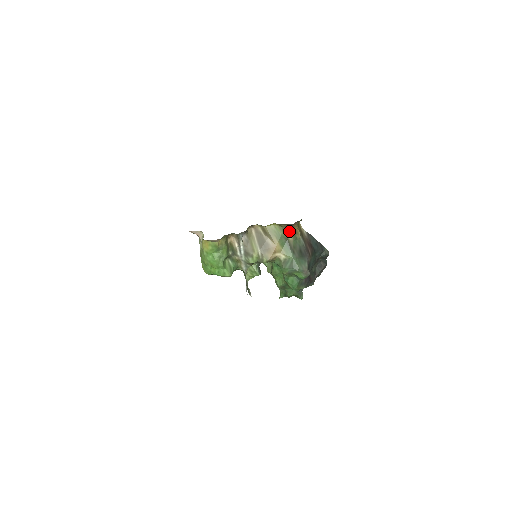
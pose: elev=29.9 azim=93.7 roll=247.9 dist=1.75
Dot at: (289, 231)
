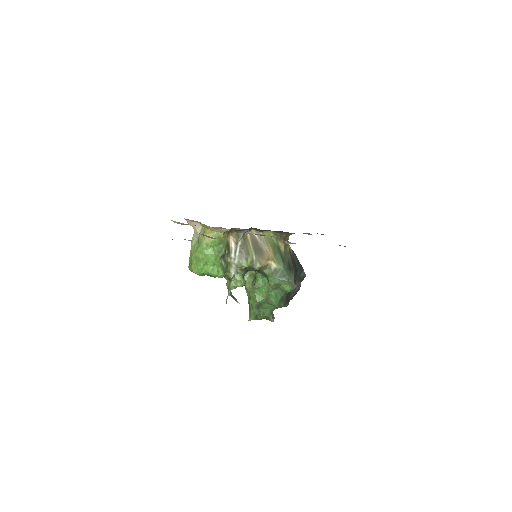
Dot at: (282, 241)
